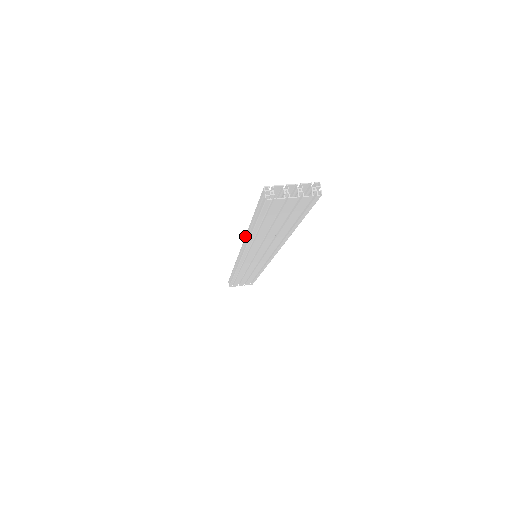
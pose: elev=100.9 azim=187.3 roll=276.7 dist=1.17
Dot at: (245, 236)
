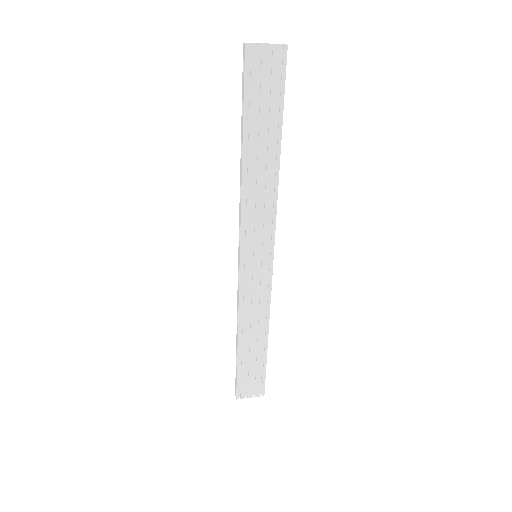
Dot at: occluded
